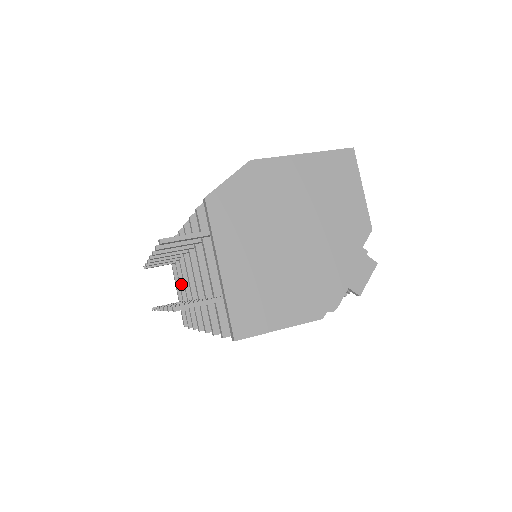
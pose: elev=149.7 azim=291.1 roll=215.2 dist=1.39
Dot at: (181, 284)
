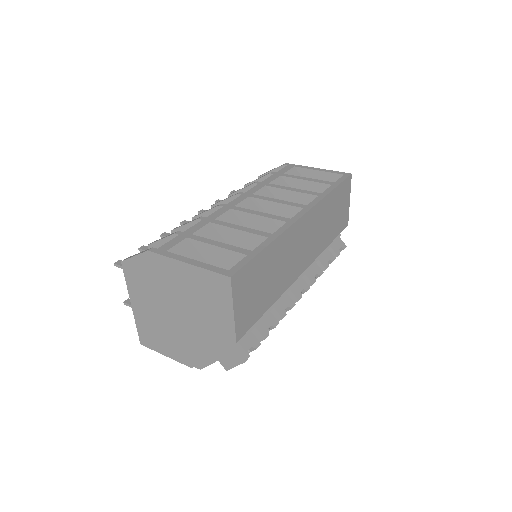
Dot at: occluded
